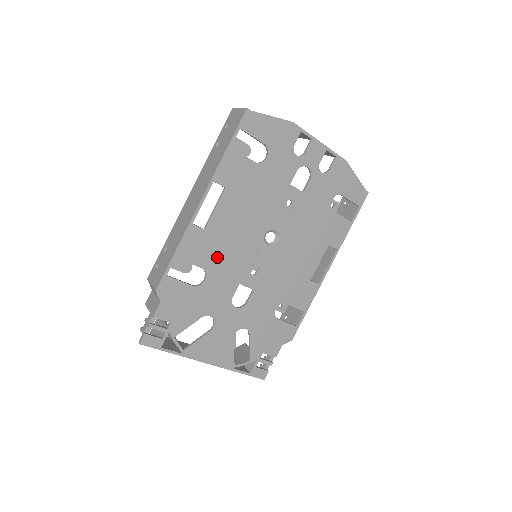
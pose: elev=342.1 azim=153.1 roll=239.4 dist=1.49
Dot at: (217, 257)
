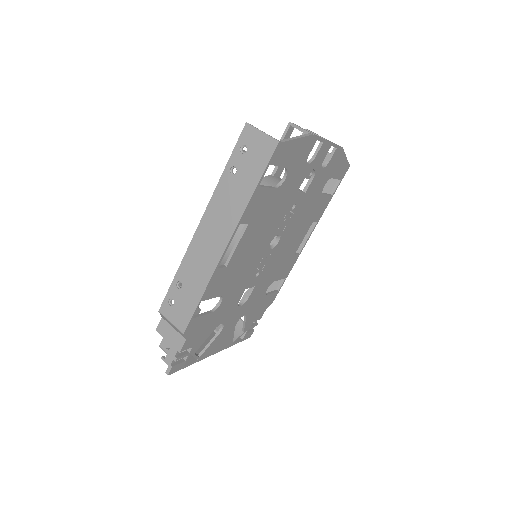
Dot at: (233, 281)
